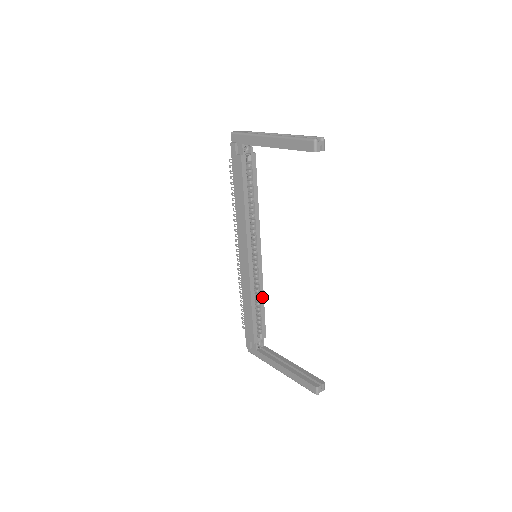
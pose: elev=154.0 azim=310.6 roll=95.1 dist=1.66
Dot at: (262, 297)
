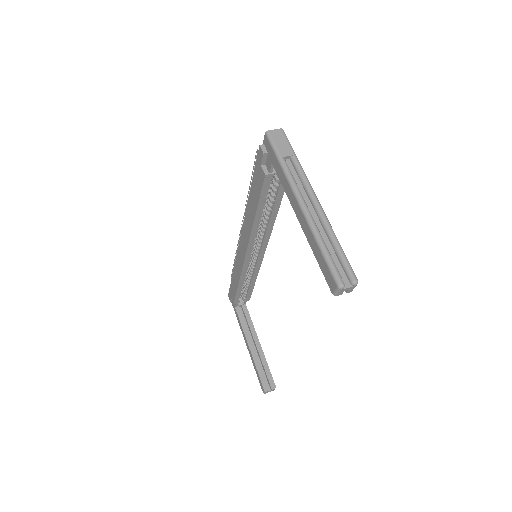
Dot at: (254, 278)
